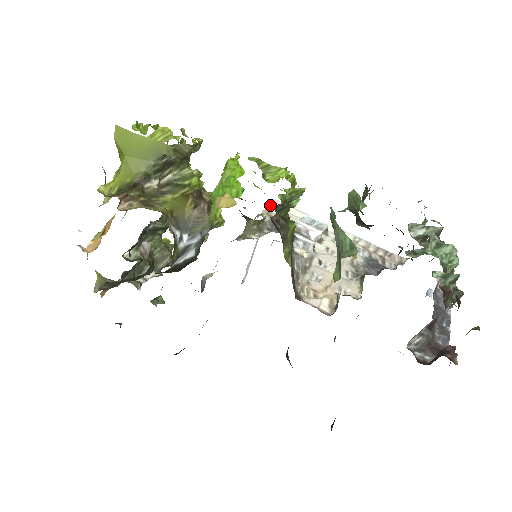
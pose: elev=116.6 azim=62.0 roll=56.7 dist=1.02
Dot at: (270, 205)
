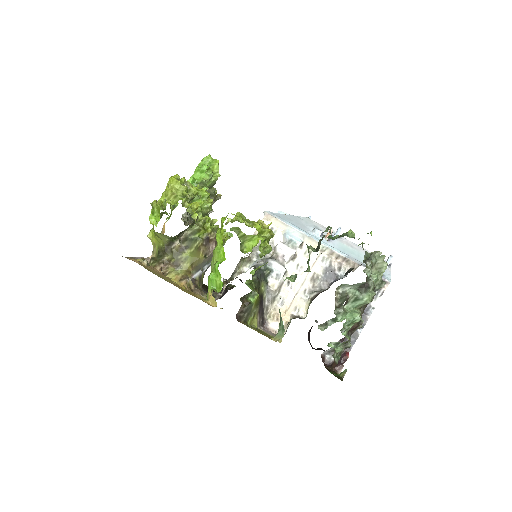
Dot at: (263, 218)
